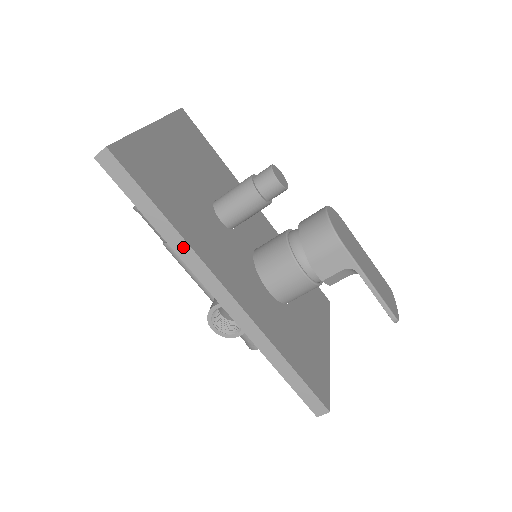
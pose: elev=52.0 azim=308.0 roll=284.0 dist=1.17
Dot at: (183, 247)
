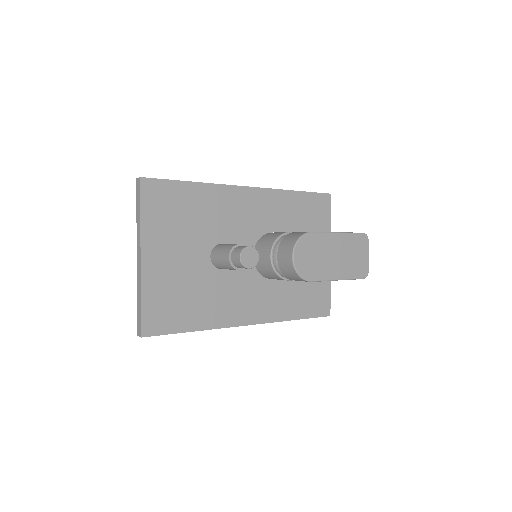
Dot at: (210, 329)
